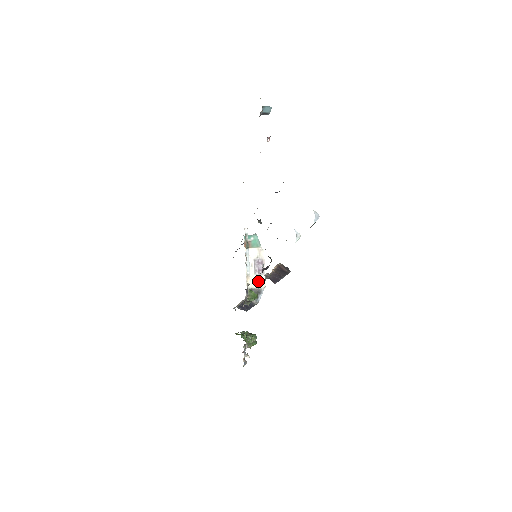
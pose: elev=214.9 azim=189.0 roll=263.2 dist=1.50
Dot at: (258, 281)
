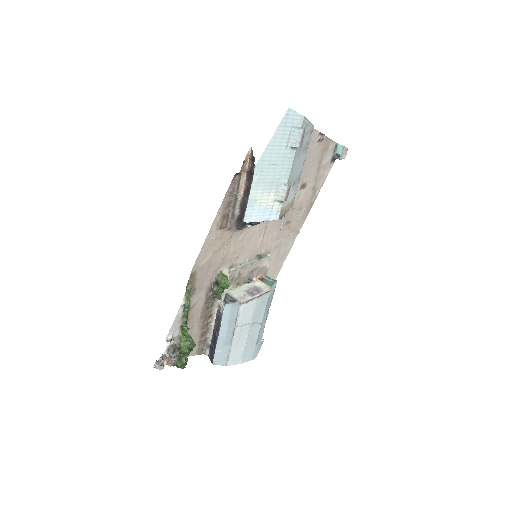
Dot at: (242, 296)
